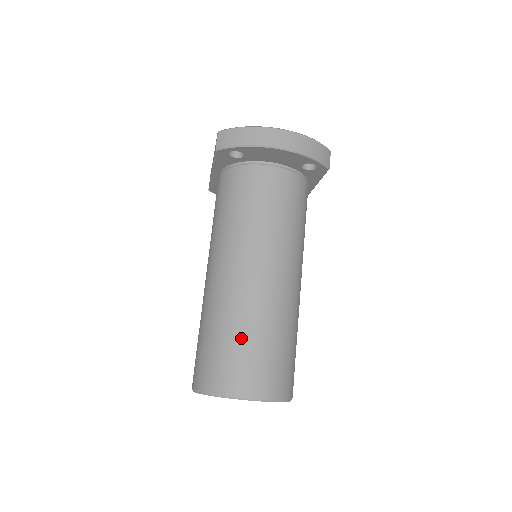
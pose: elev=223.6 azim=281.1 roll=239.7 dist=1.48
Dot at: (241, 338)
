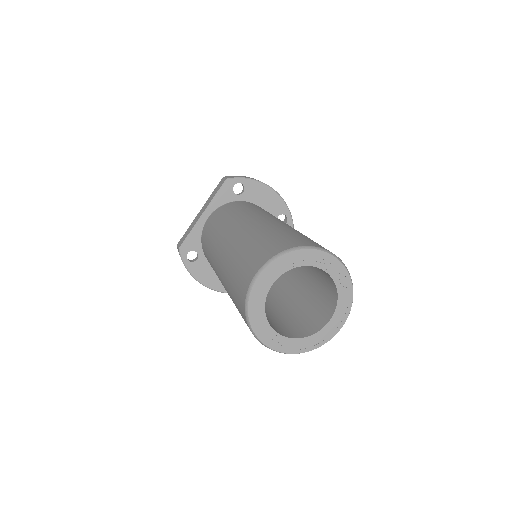
Dot at: (301, 234)
